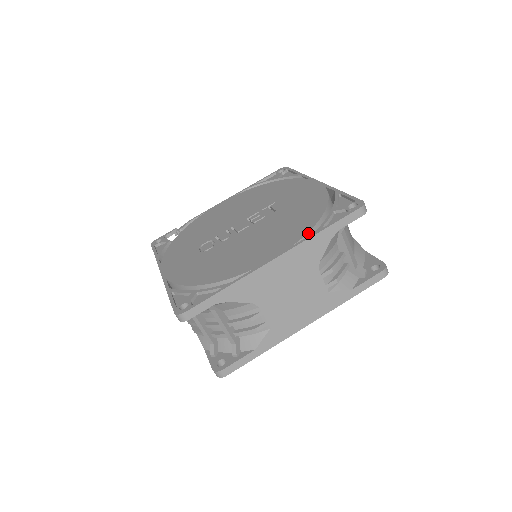
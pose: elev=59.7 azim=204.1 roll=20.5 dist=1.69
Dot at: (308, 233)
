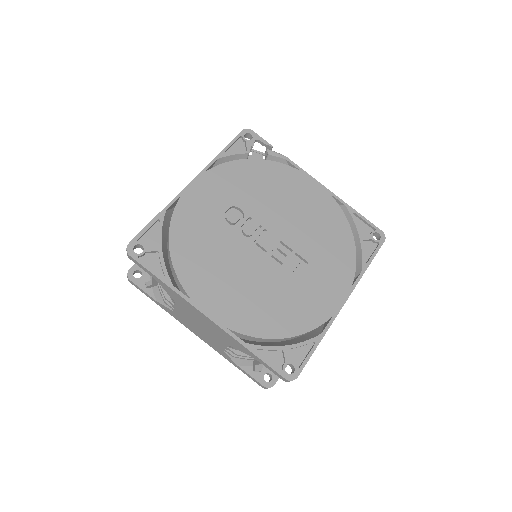
Dot at: (248, 336)
